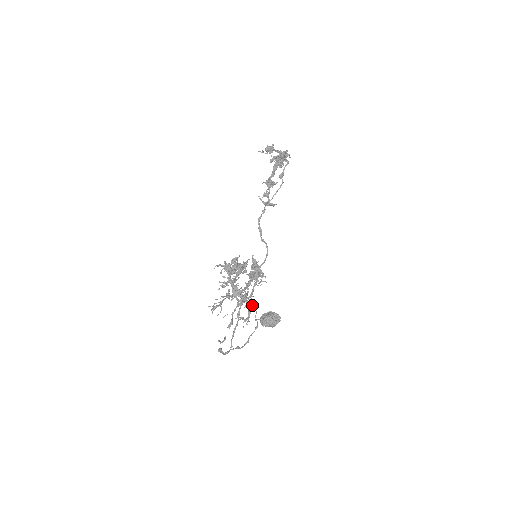
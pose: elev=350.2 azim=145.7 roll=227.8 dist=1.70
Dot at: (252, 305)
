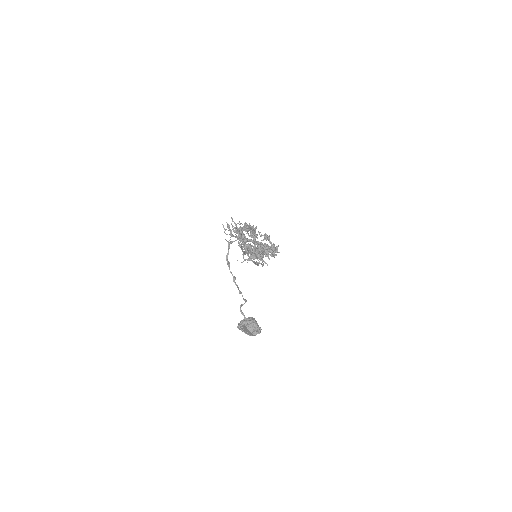
Dot at: (257, 258)
